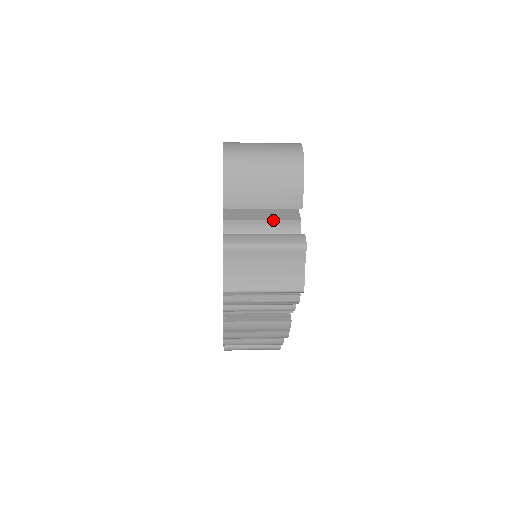
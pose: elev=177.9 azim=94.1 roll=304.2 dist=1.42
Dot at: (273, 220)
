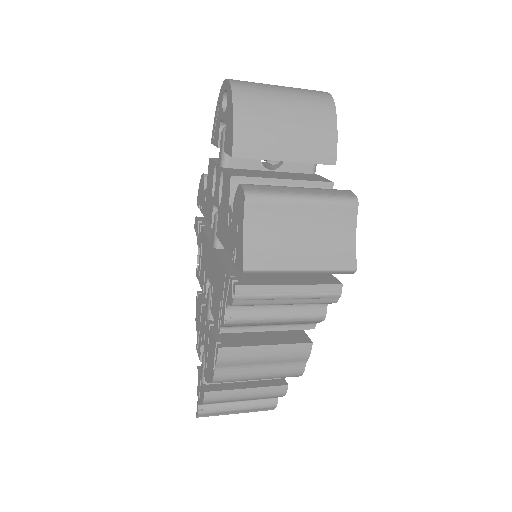
Dot at: (298, 180)
